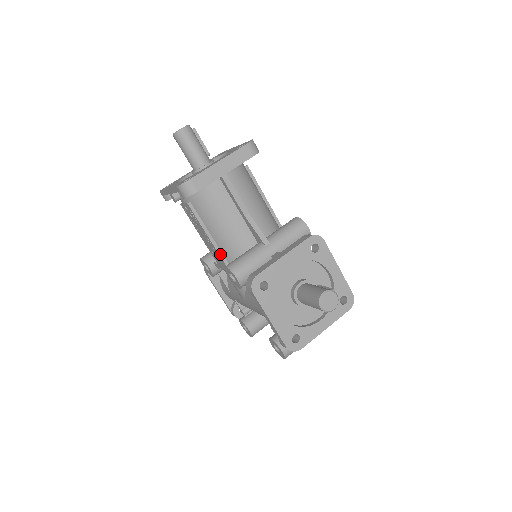
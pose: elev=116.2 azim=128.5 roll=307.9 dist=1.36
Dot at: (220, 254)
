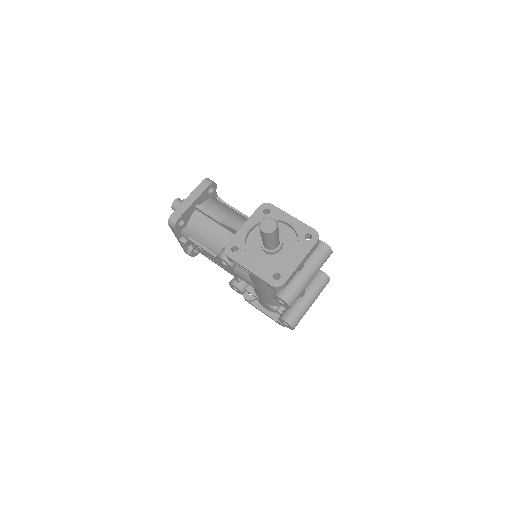
Dot at: occluded
